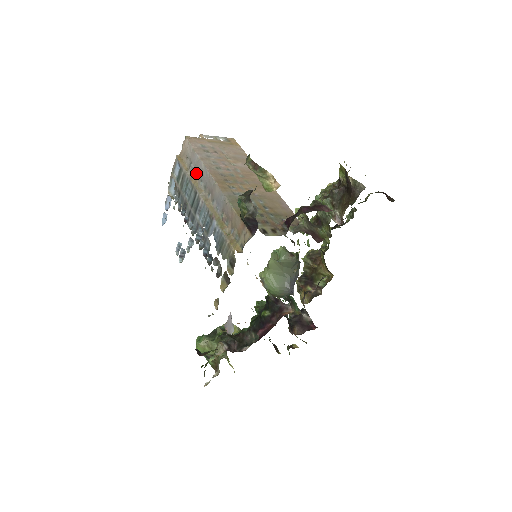
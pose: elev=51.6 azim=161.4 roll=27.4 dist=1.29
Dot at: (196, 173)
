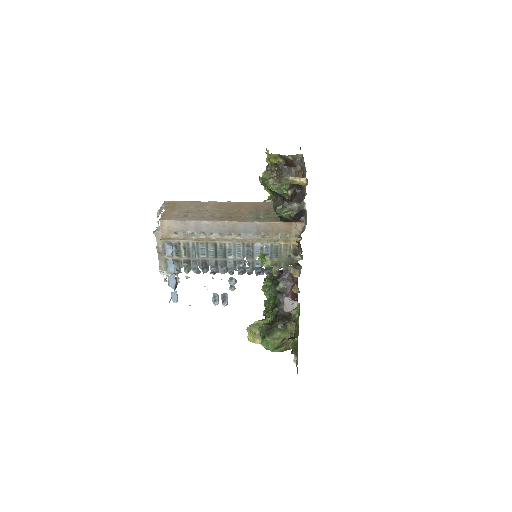
Dot at: (200, 234)
